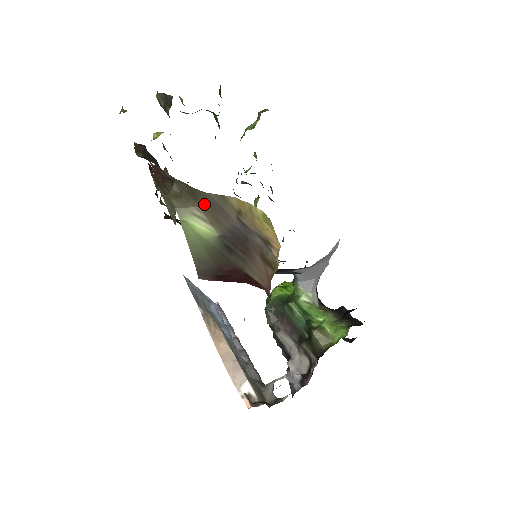
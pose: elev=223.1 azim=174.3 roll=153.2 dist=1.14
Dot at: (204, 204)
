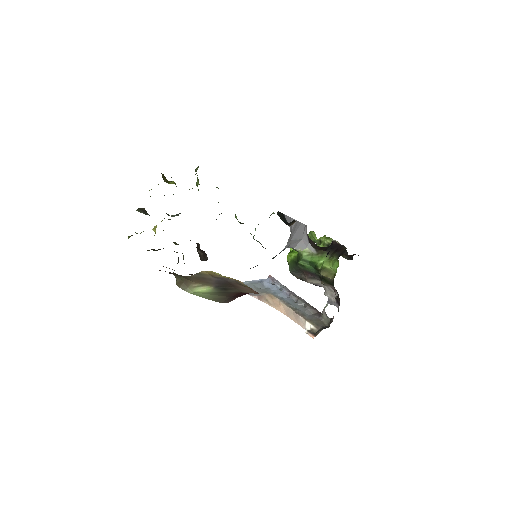
Dot at: (194, 280)
